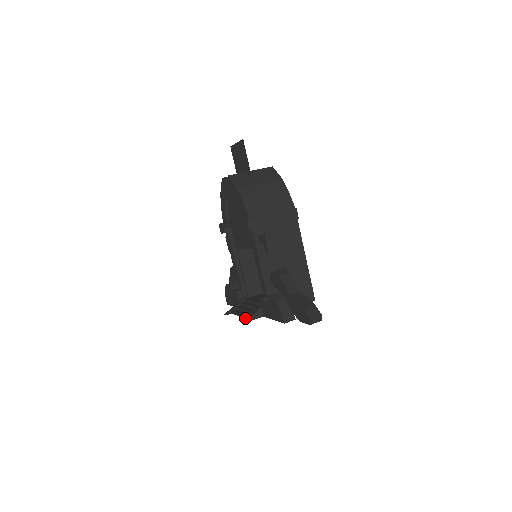
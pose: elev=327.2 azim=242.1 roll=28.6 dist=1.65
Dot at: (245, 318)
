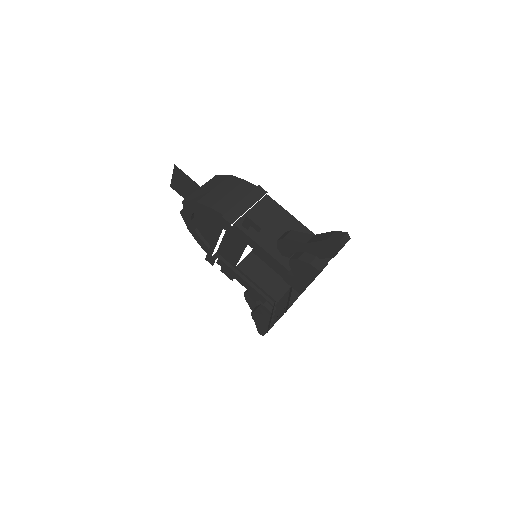
Dot at: occluded
